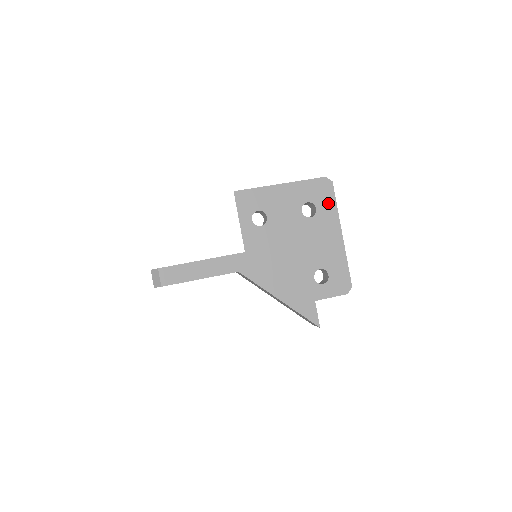
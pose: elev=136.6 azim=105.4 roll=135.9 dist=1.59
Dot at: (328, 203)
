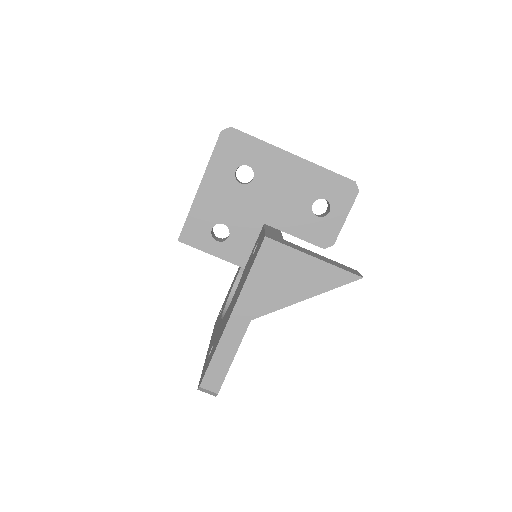
Dot at: (251, 148)
